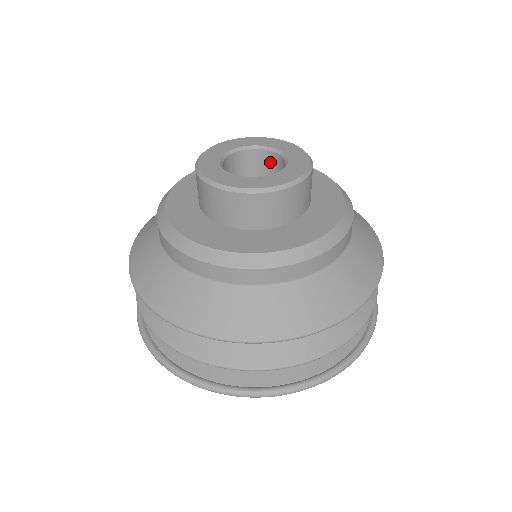
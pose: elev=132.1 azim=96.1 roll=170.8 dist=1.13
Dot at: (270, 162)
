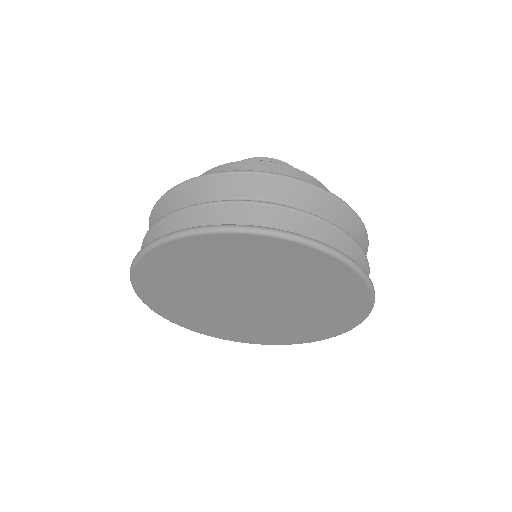
Dot at: occluded
